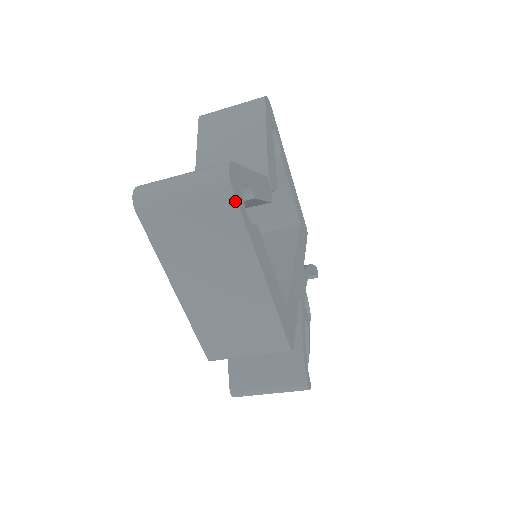
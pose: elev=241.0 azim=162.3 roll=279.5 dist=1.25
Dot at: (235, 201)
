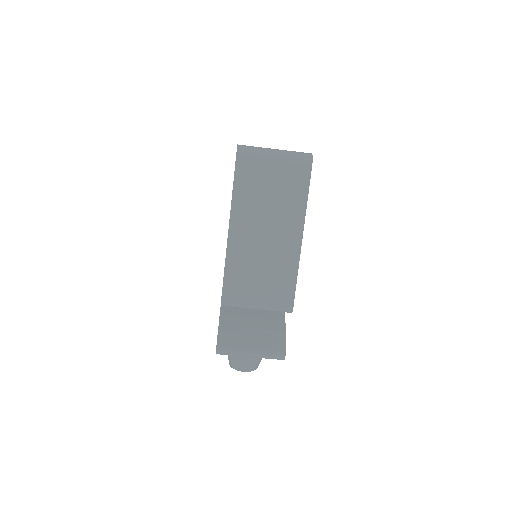
Dot at: (310, 176)
